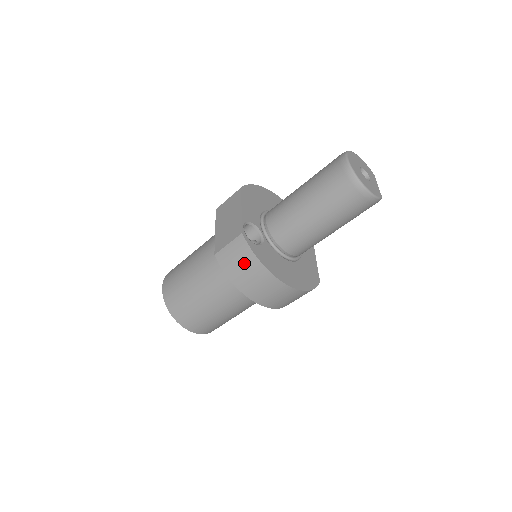
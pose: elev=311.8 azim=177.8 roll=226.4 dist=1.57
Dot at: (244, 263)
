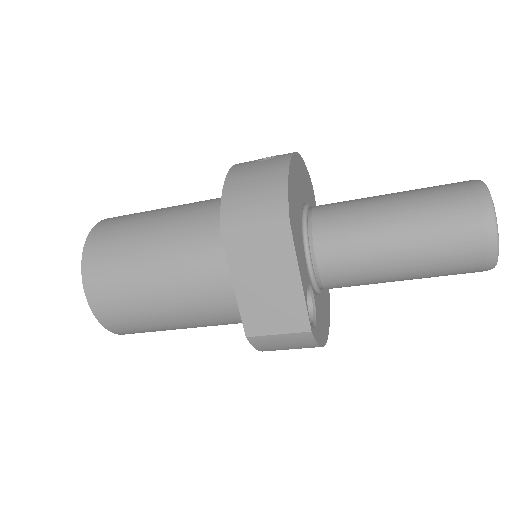
Dot at: (296, 348)
